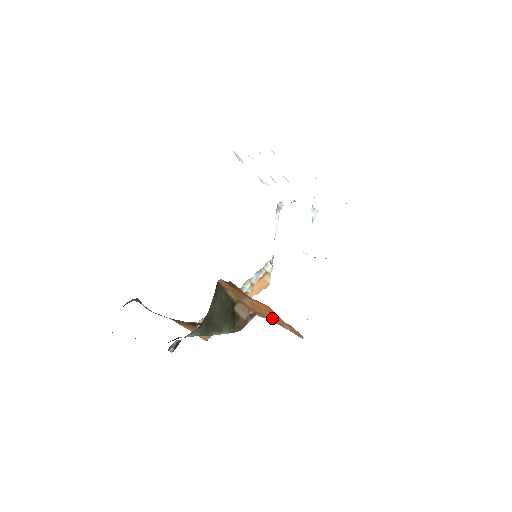
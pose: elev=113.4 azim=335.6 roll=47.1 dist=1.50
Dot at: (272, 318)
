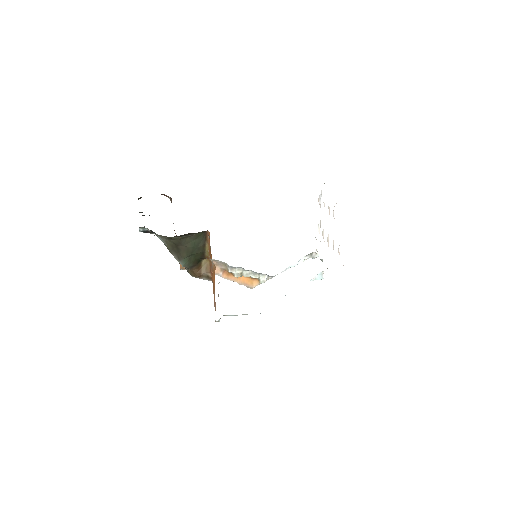
Dot at: occluded
